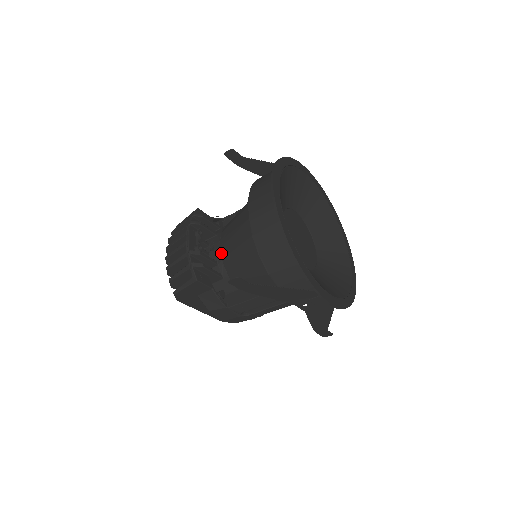
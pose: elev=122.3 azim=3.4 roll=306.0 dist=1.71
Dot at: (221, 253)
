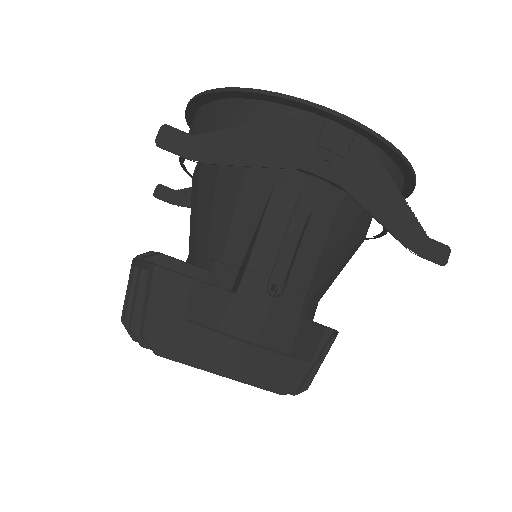
Dot at: (192, 254)
